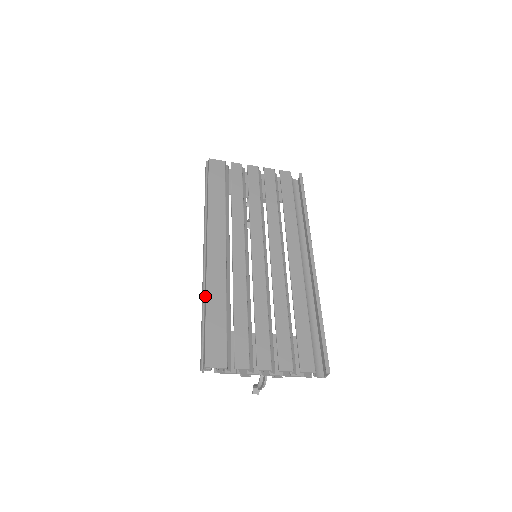
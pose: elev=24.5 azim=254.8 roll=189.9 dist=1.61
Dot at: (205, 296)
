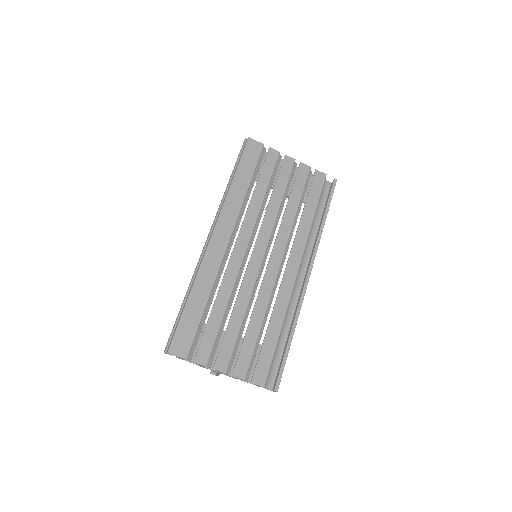
Dot at: (192, 284)
